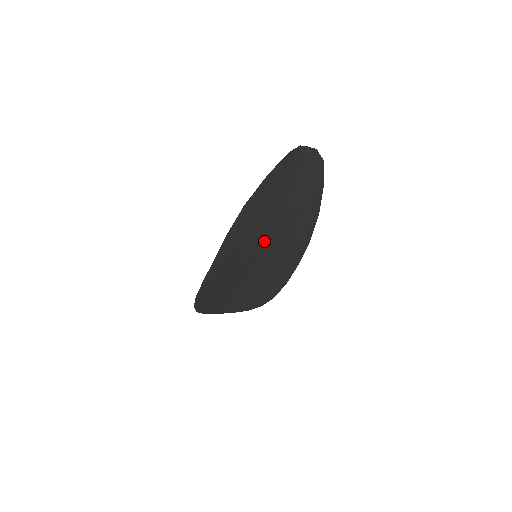
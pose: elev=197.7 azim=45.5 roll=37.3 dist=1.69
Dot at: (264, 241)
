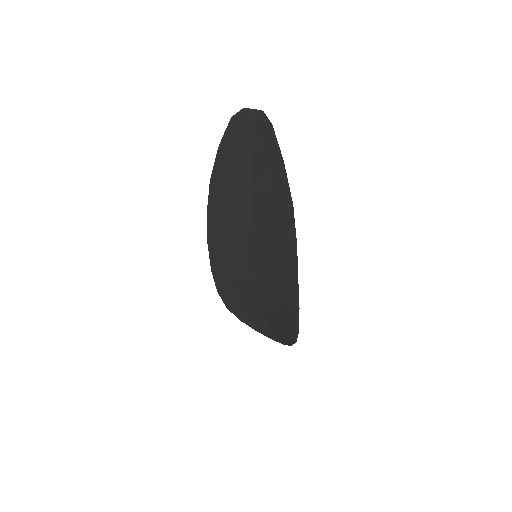
Dot at: (250, 234)
